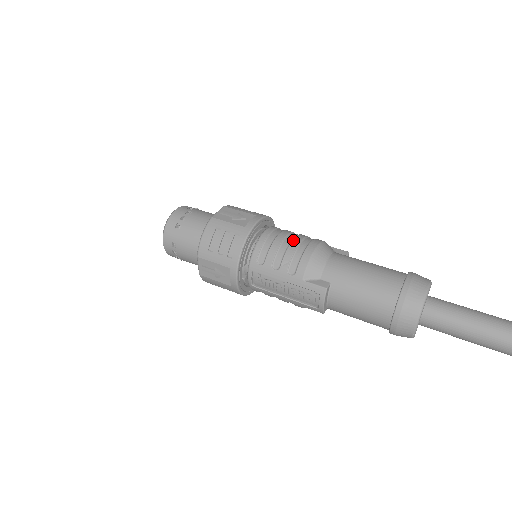
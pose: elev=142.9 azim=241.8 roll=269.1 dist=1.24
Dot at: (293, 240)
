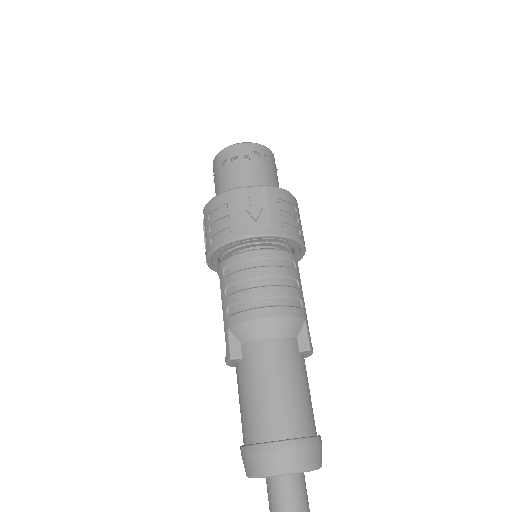
Dot at: (263, 287)
